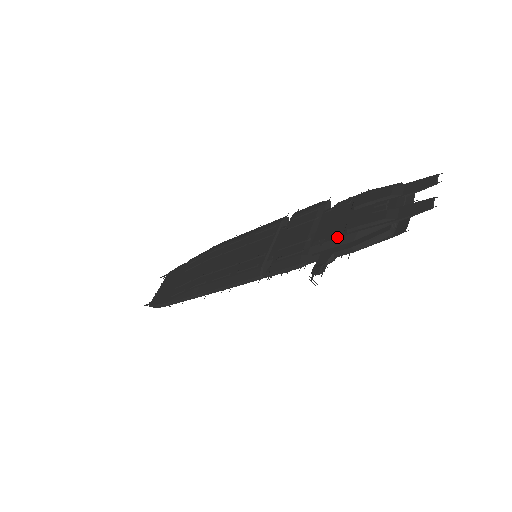
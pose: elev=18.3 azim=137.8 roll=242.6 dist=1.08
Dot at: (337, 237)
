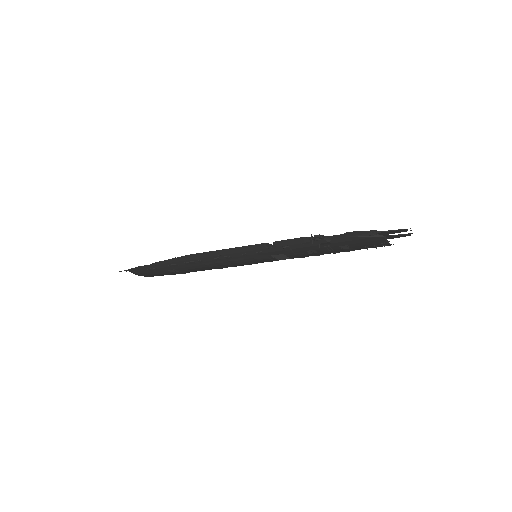
Dot at: (337, 235)
